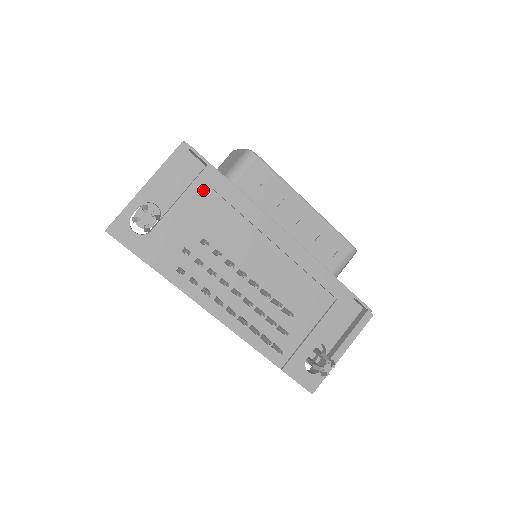
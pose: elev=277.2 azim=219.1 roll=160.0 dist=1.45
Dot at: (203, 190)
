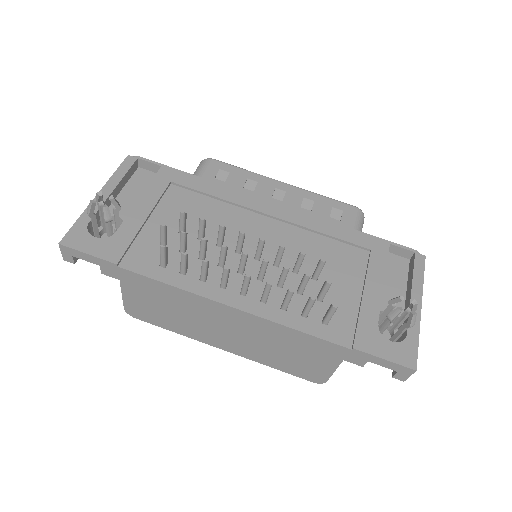
Dot at: (164, 186)
